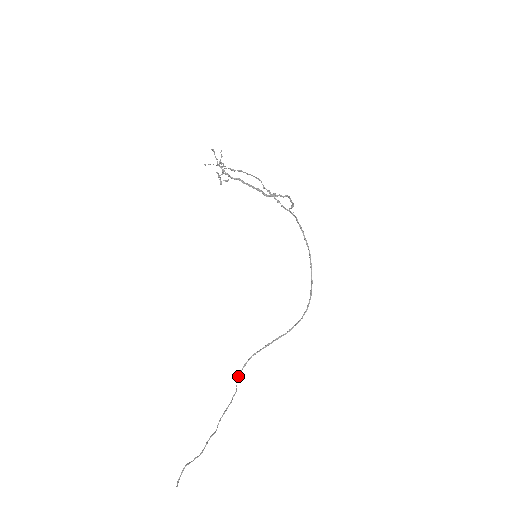
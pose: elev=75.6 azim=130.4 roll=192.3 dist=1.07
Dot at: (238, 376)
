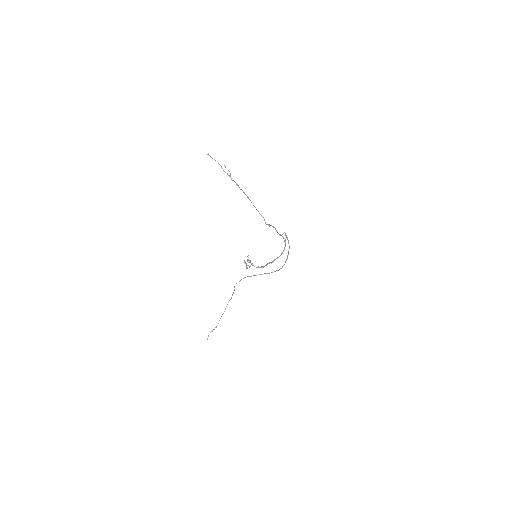
Dot at: occluded
